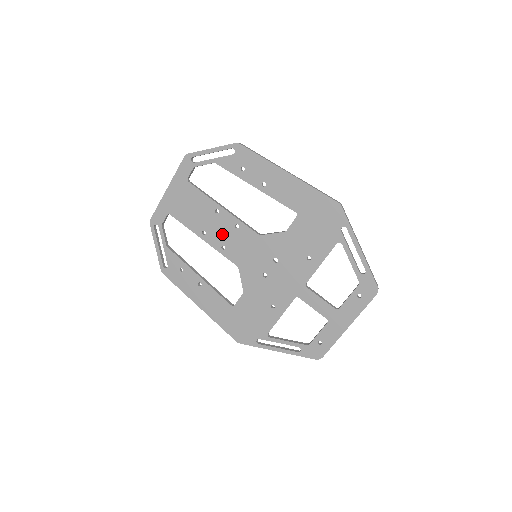
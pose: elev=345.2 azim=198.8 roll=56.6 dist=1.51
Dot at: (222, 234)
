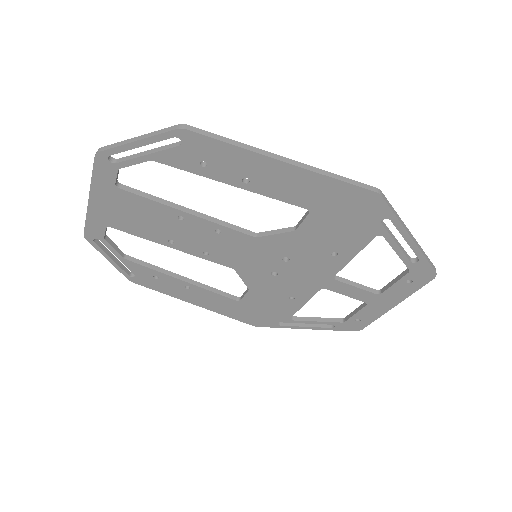
Dot at: (199, 241)
